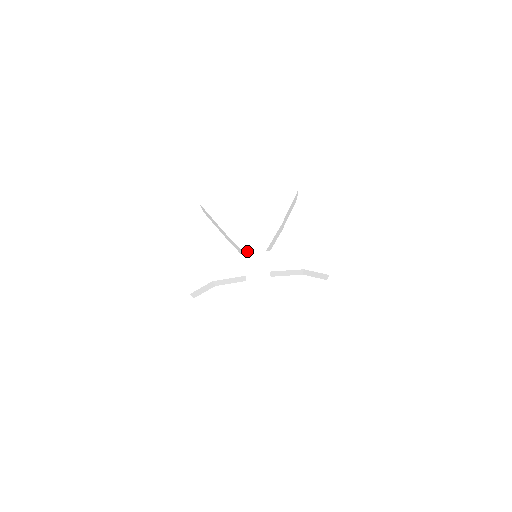
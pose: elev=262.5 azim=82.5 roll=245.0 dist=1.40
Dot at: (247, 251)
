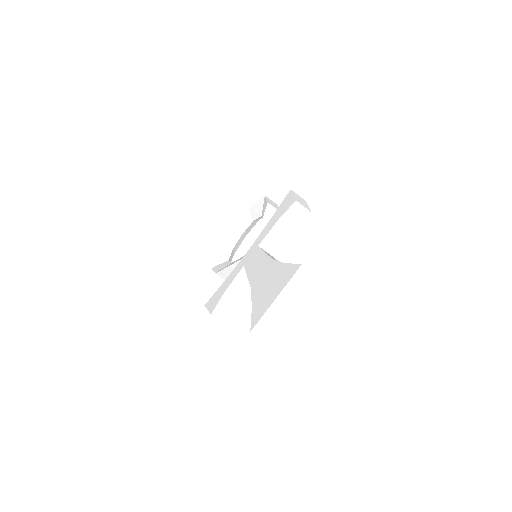
Dot at: (244, 256)
